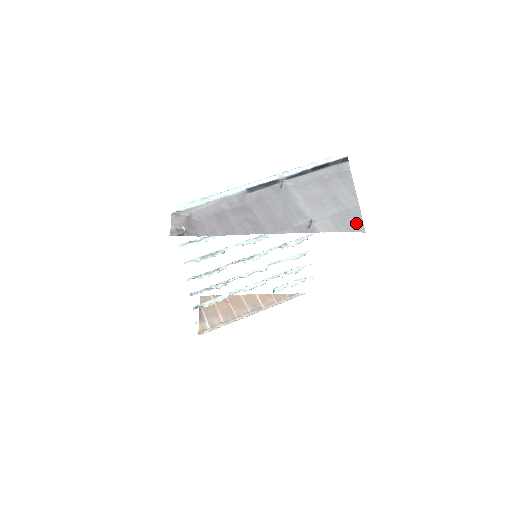
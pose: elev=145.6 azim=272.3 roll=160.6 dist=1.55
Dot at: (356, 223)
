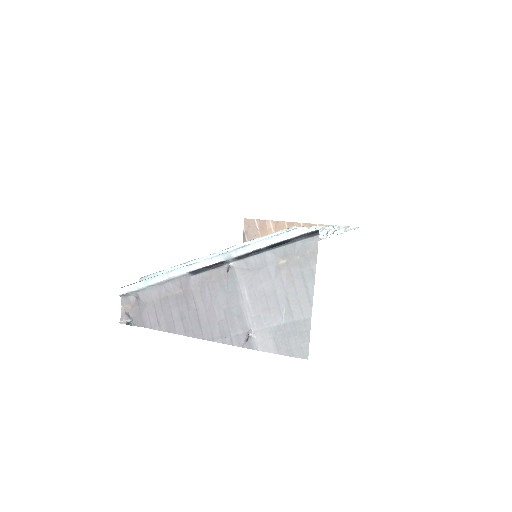
Dot at: (300, 345)
